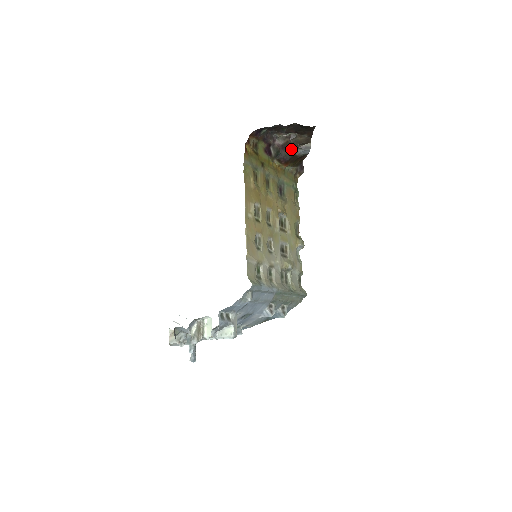
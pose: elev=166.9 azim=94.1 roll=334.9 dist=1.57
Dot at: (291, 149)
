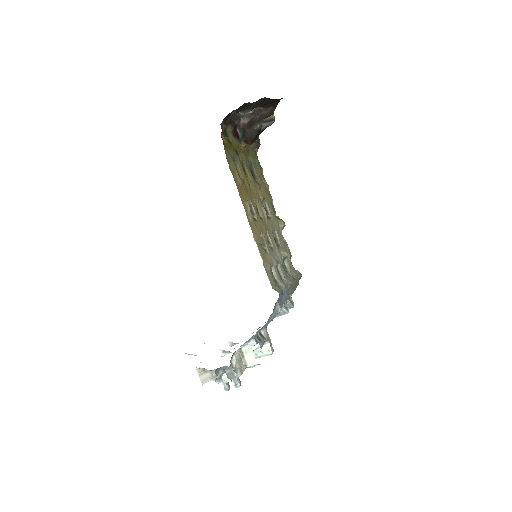
Dot at: (257, 126)
